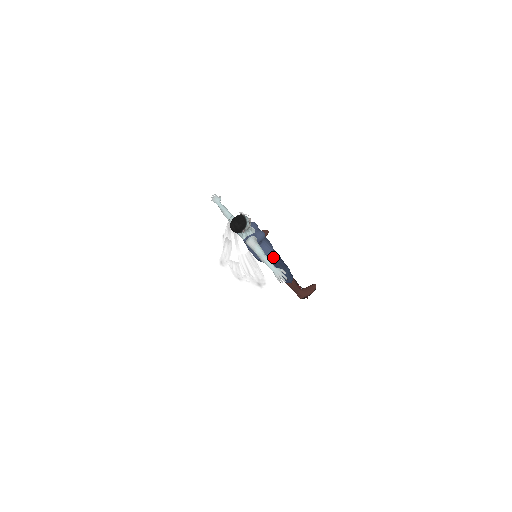
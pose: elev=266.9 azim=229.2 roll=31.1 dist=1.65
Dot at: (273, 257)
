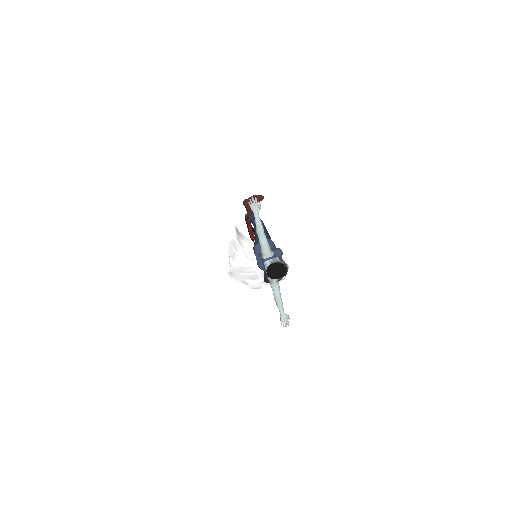
Dot at: occluded
